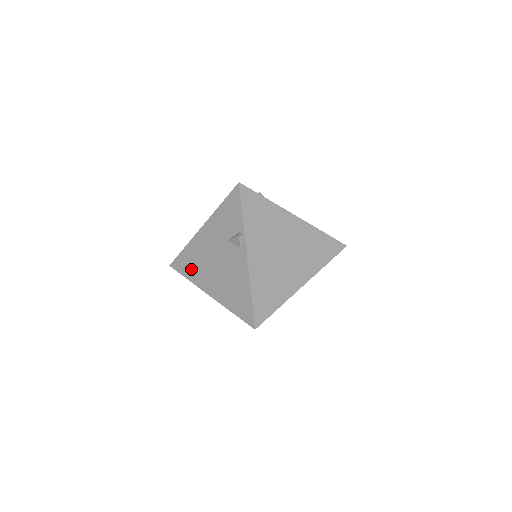
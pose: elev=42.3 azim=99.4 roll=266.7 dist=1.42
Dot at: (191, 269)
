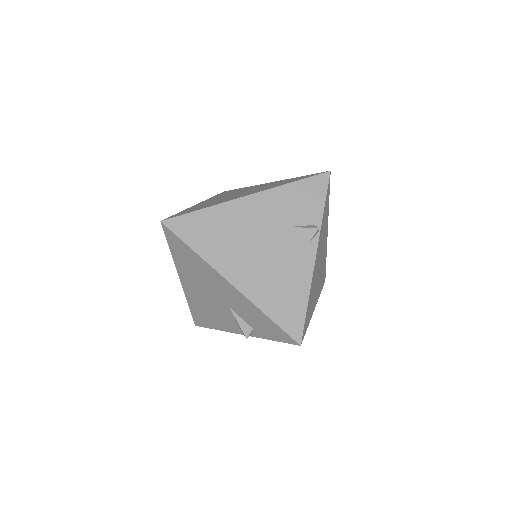
Dot at: (208, 240)
